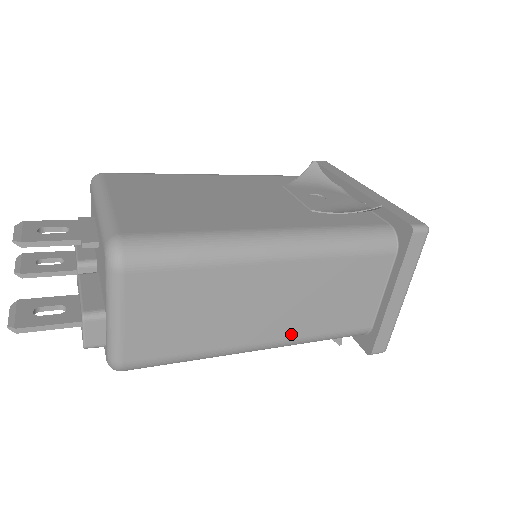
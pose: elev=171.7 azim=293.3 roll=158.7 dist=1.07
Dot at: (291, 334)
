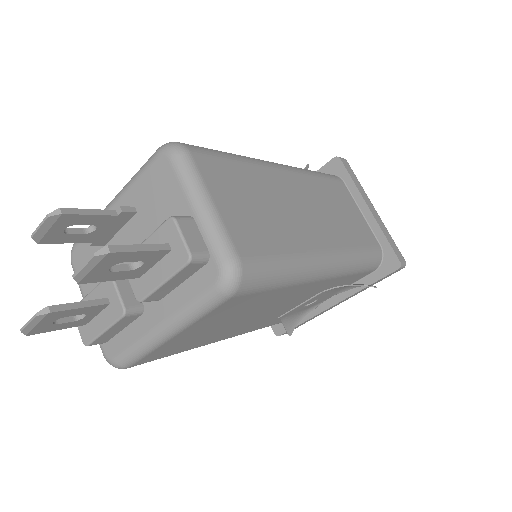
Dot at: (339, 244)
